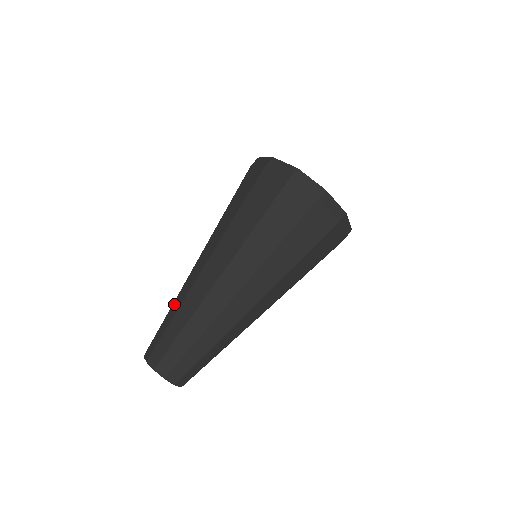
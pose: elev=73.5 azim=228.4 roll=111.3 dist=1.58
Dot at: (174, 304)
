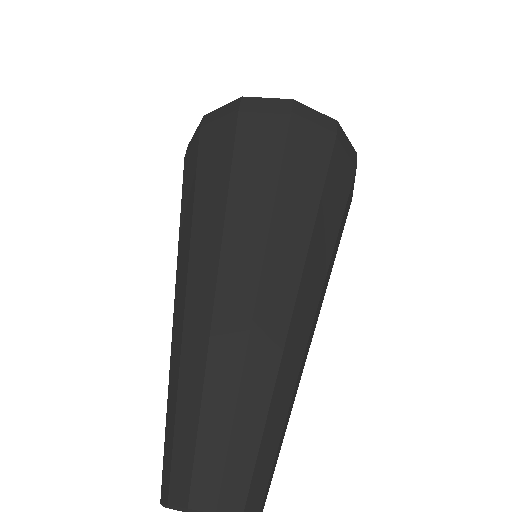
Dot at: (170, 380)
